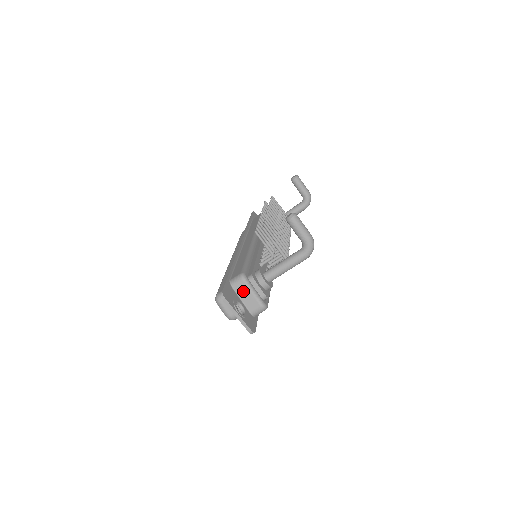
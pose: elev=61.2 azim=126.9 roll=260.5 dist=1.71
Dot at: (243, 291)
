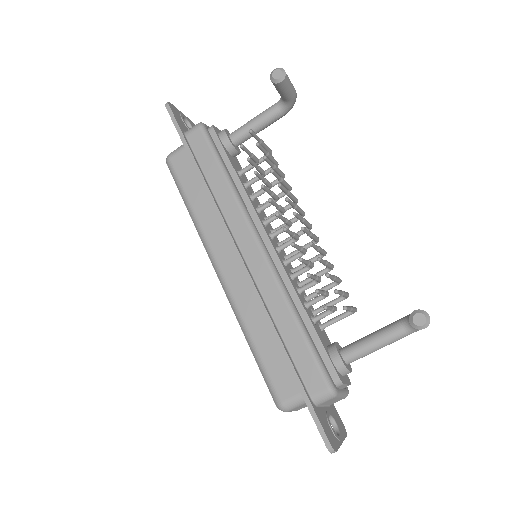
Dot at: (330, 401)
